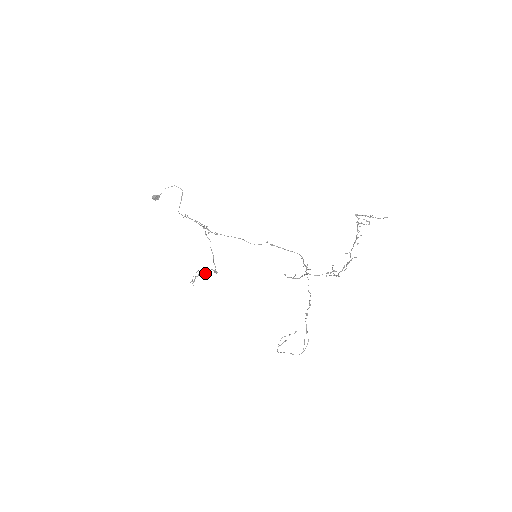
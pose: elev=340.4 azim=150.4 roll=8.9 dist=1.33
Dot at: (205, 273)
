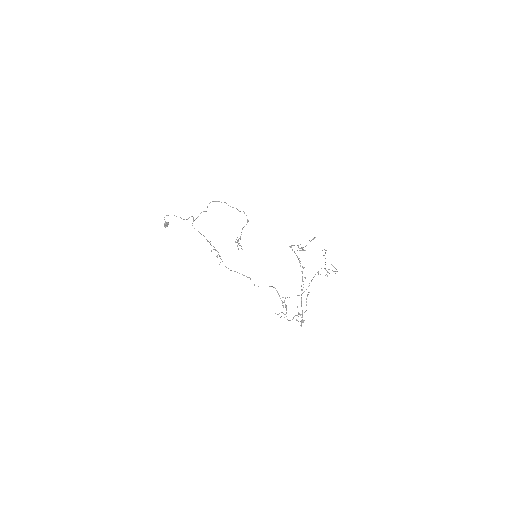
Dot at: (241, 234)
